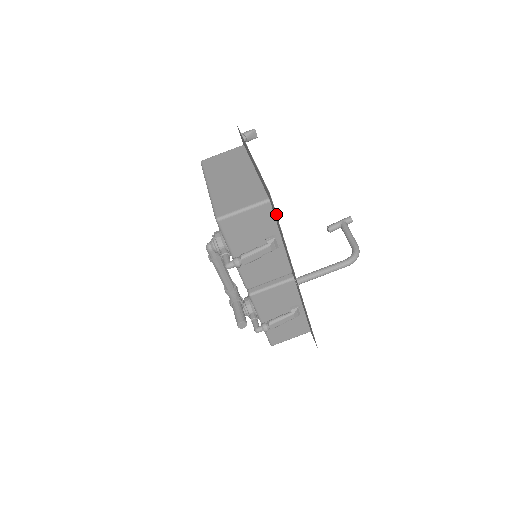
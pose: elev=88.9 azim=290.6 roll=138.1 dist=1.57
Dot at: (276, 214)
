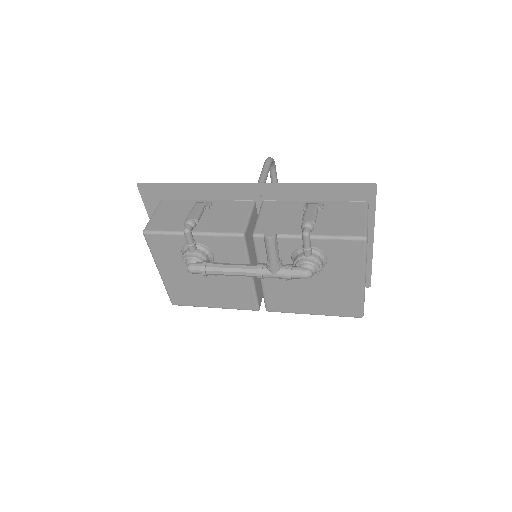
Dot at: (156, 184)
